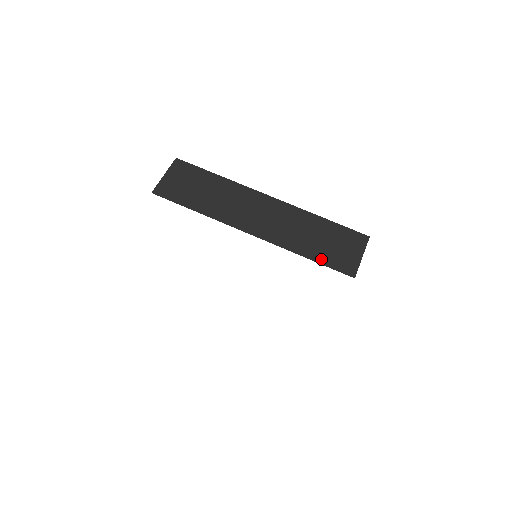
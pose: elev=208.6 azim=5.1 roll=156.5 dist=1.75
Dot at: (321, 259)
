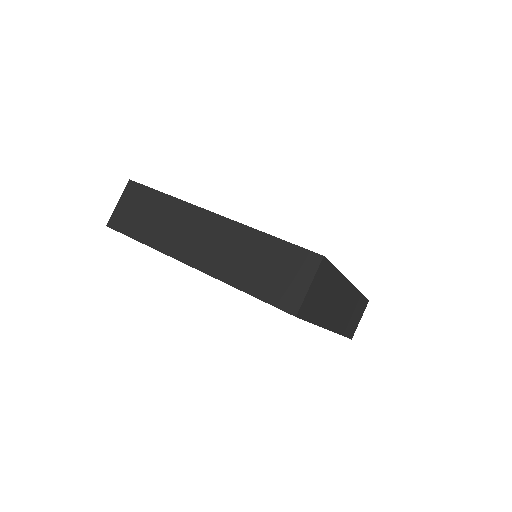
Dot at: (260, 292)
